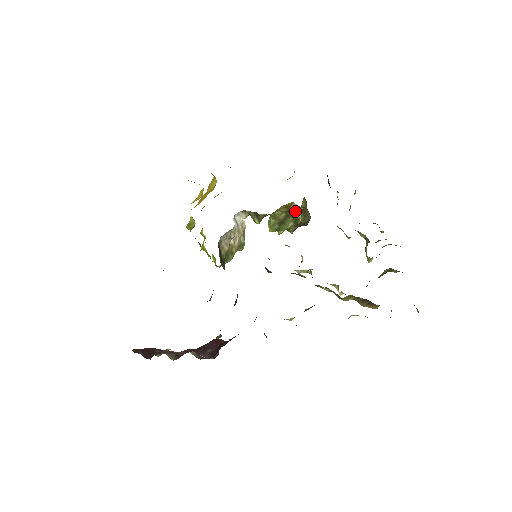
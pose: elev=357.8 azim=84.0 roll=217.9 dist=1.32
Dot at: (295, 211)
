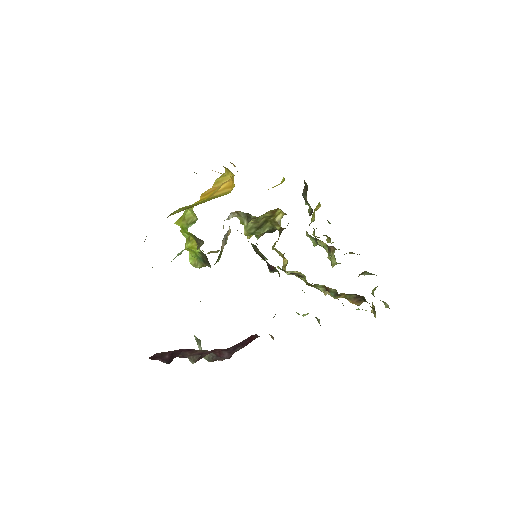
Dot at: (277, 217)
